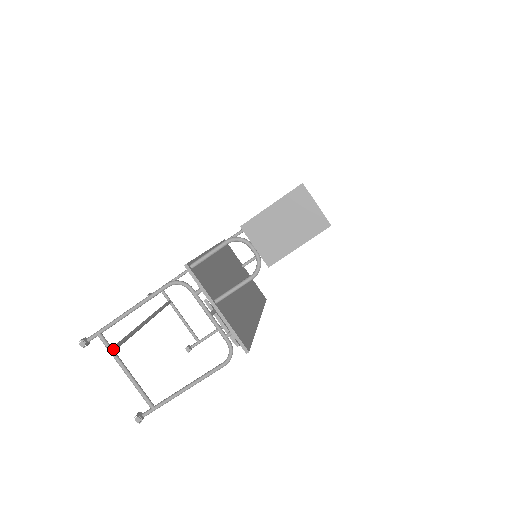
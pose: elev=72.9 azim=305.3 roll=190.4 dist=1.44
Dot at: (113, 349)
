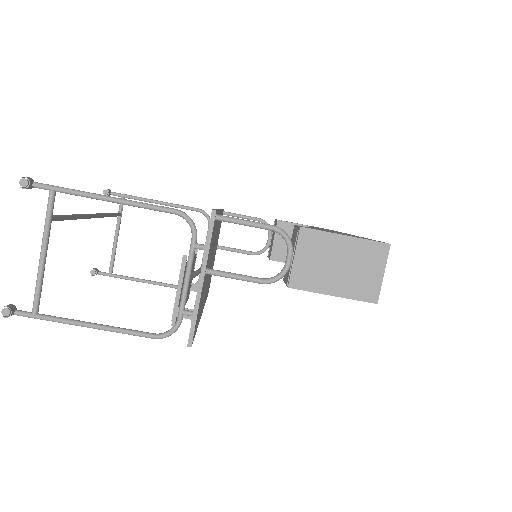
Dot at: (52, 218)
